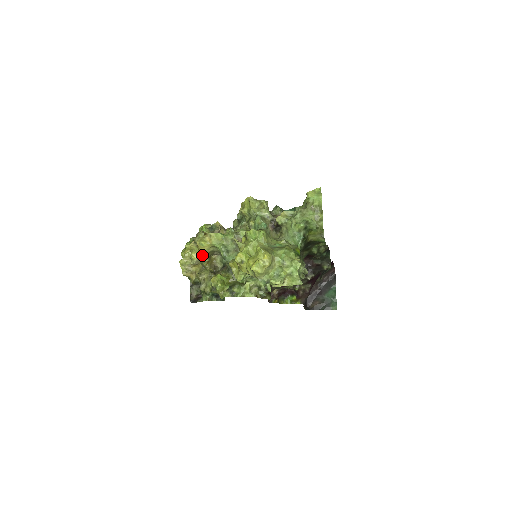
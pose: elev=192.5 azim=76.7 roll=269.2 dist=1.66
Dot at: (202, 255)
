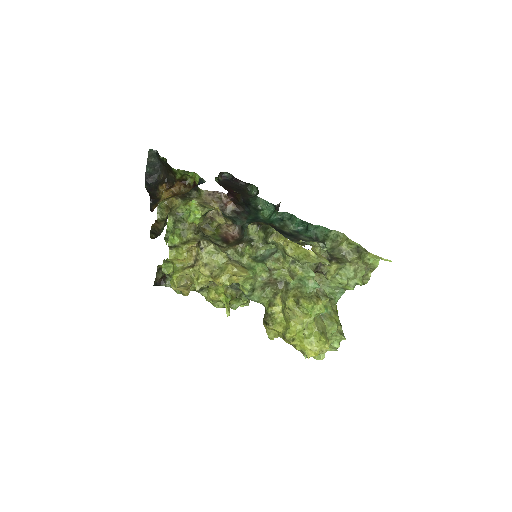
Dot at: occluded
